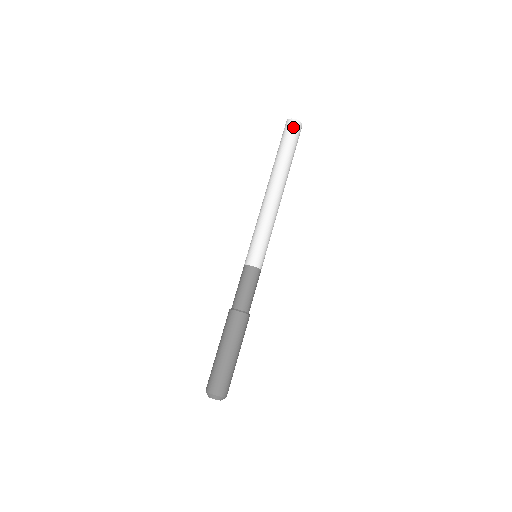
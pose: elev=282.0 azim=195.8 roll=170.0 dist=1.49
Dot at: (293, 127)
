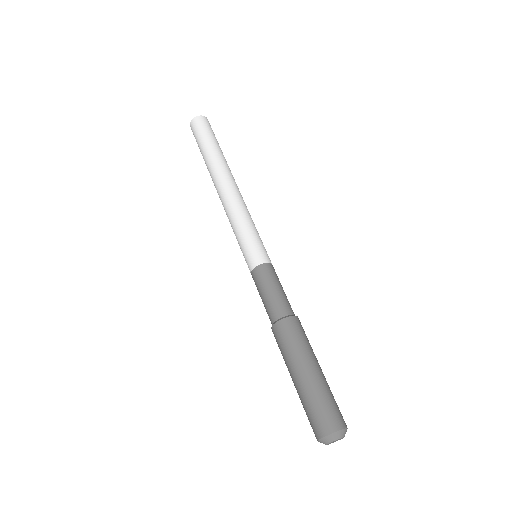
Dot at: (198, 124)
